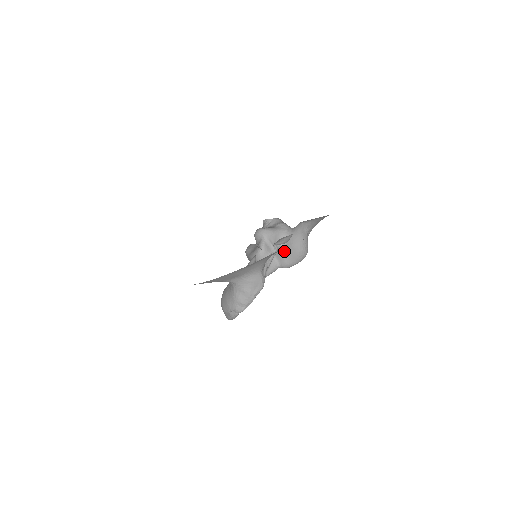
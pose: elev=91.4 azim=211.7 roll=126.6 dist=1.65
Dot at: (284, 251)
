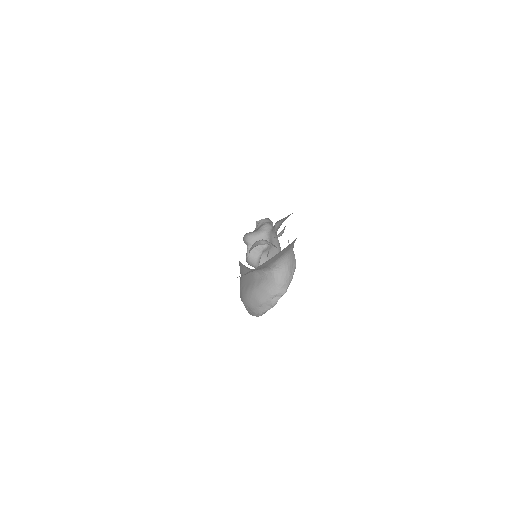
Dot at: (267, 252)
